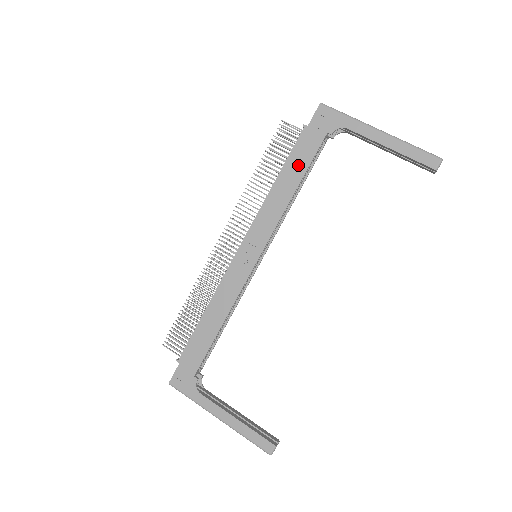
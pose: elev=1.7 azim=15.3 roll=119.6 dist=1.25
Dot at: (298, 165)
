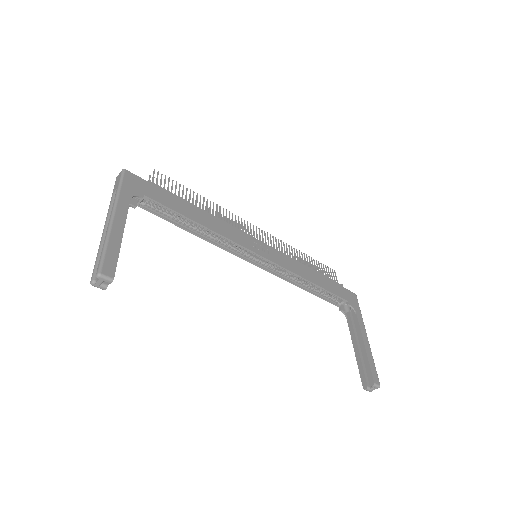
Dot at: (324, 283)
